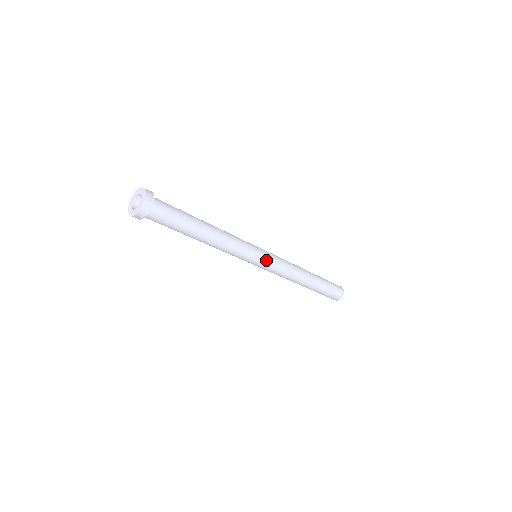
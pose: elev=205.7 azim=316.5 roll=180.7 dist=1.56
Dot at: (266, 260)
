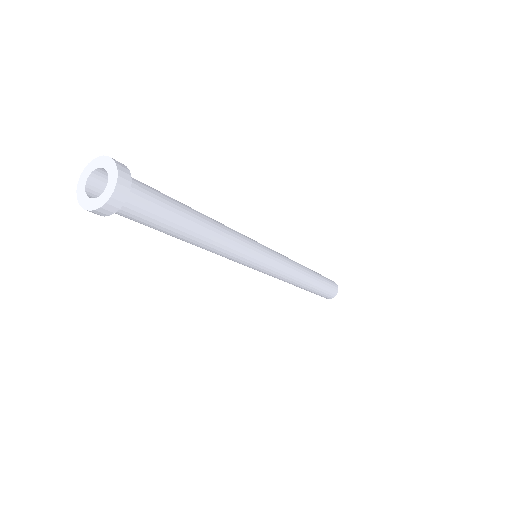
Dot at: (261, 270)
